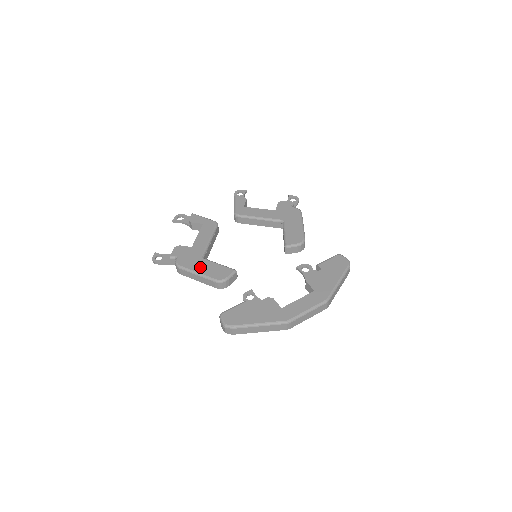
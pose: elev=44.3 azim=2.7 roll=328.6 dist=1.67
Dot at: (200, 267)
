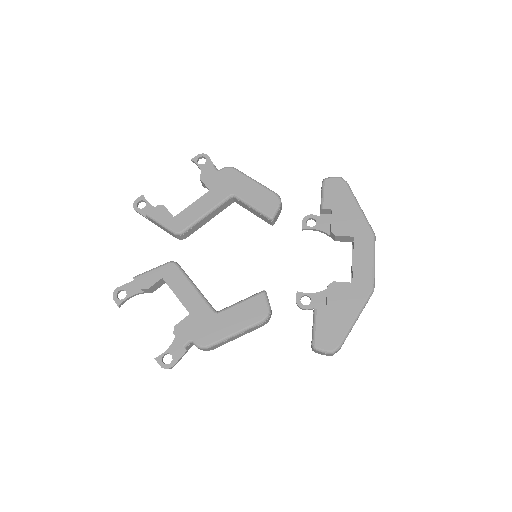
Dot at: (229, 325)
